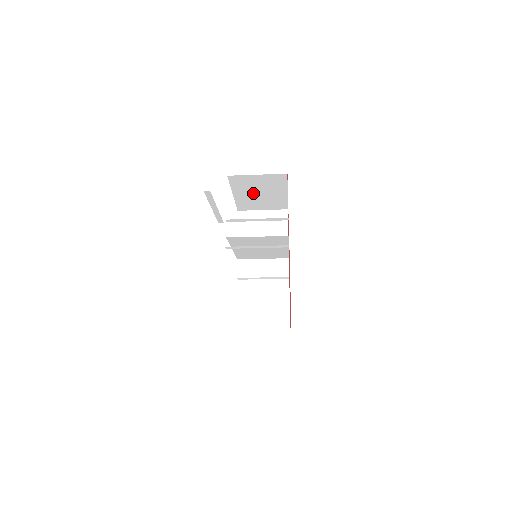
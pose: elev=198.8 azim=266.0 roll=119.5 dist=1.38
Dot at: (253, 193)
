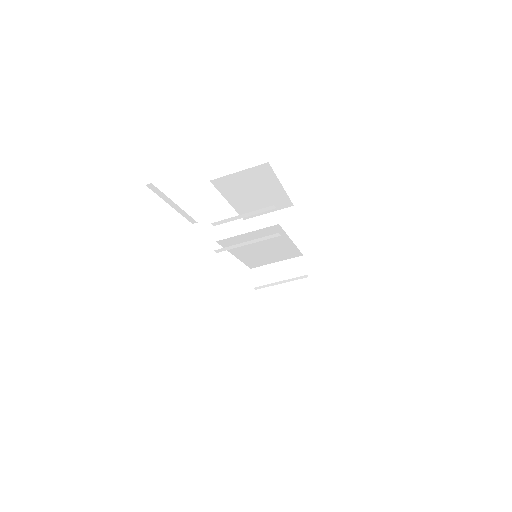
Dot at: (247, 195)
